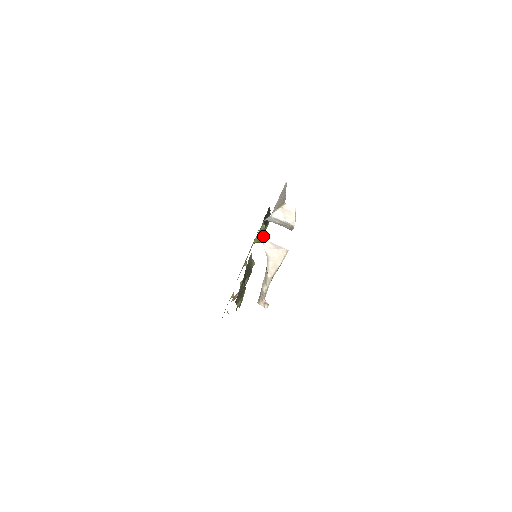
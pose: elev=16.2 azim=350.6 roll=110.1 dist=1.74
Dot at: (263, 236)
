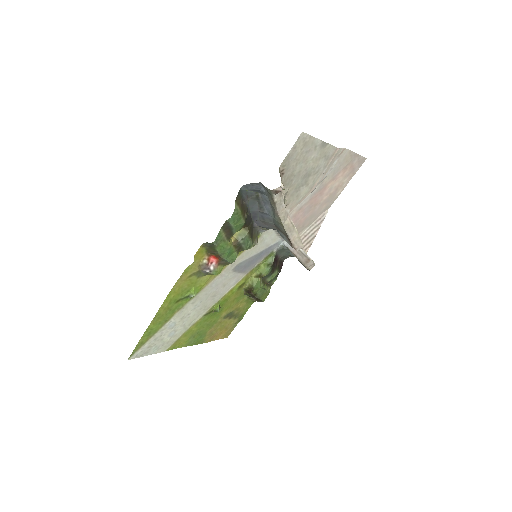
Dot at: (259, 286)
